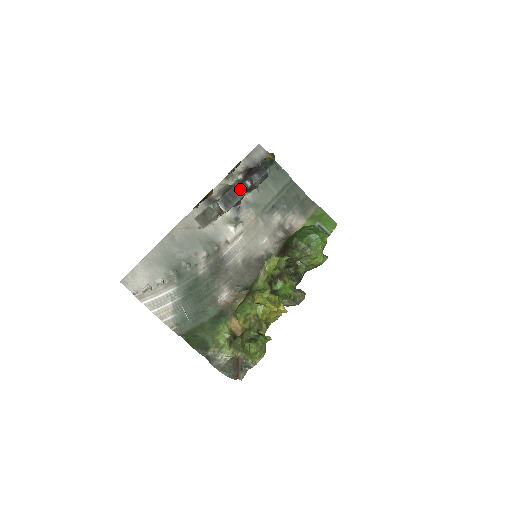
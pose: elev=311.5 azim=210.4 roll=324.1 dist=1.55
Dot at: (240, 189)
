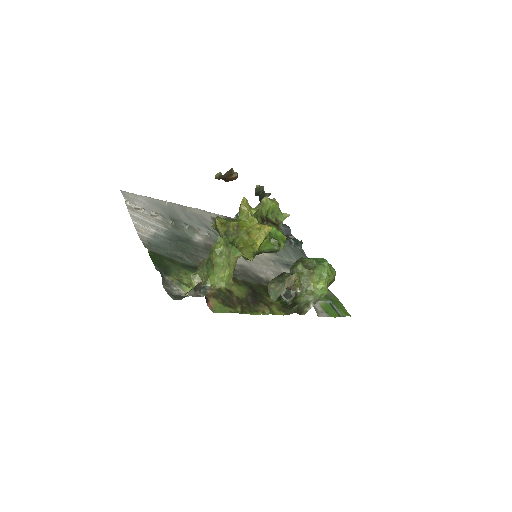
Dot at: occluded
